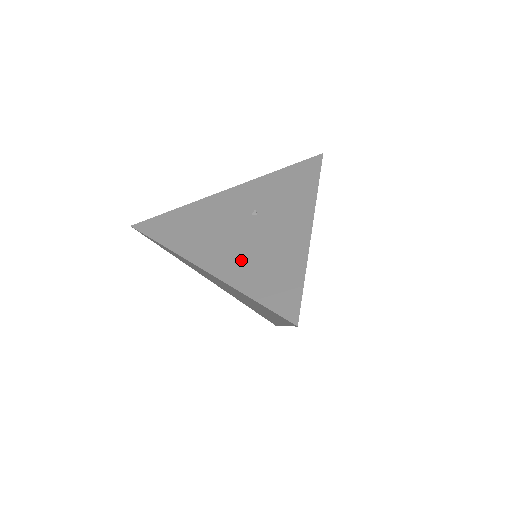
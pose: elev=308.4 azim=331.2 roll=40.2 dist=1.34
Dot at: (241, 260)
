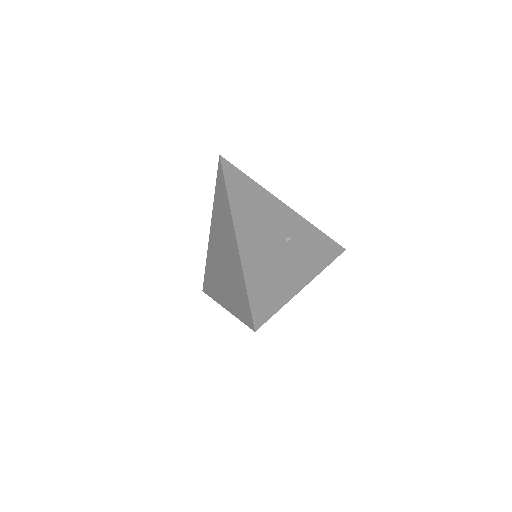
Dot at: (259, 259)
